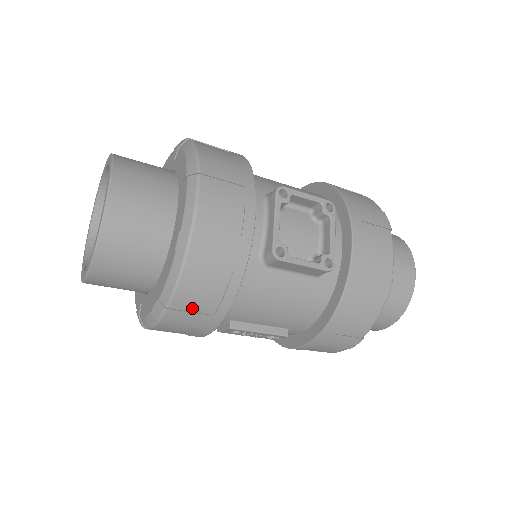
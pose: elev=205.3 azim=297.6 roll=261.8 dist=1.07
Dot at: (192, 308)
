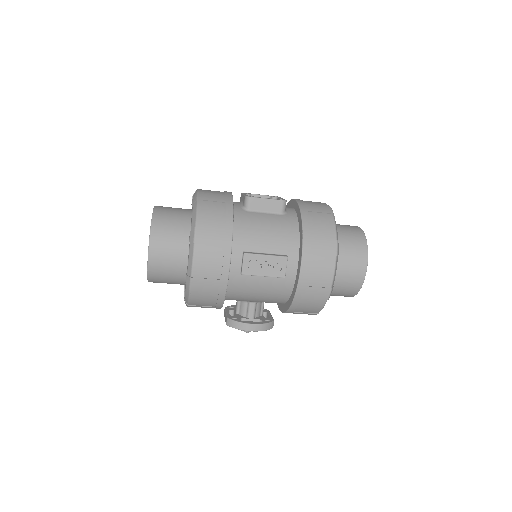
Dot at: (210, 226)
